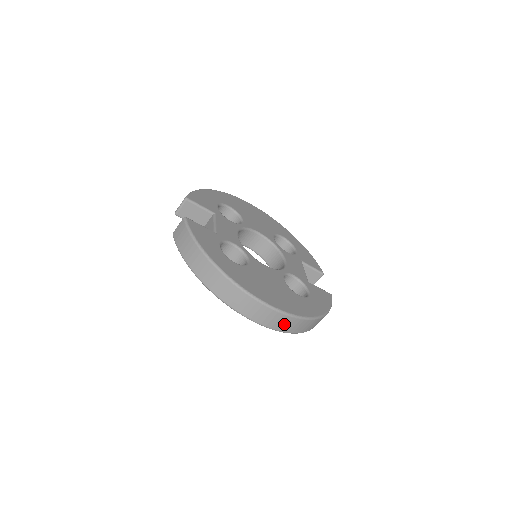
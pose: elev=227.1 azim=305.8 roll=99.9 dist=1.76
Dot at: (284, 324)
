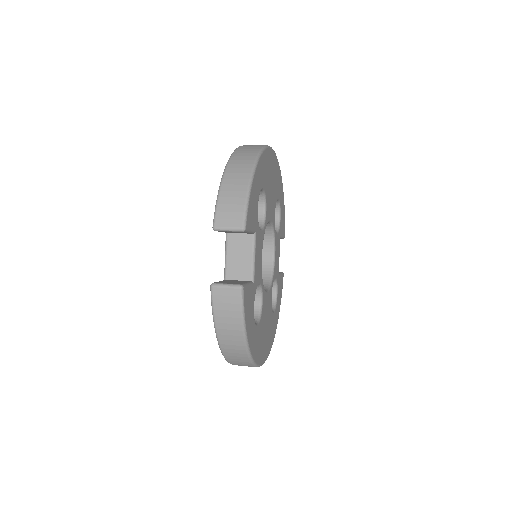
Dot at: occluded
